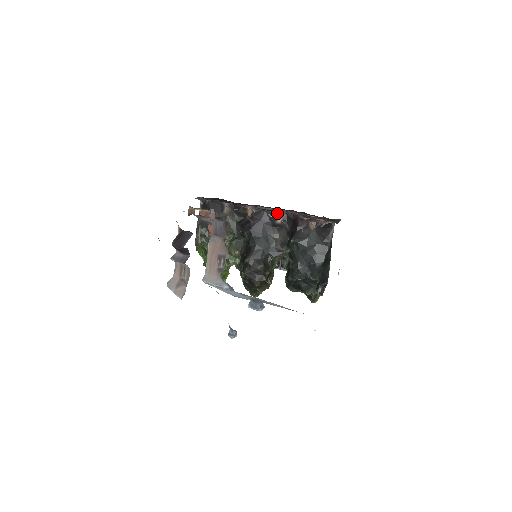
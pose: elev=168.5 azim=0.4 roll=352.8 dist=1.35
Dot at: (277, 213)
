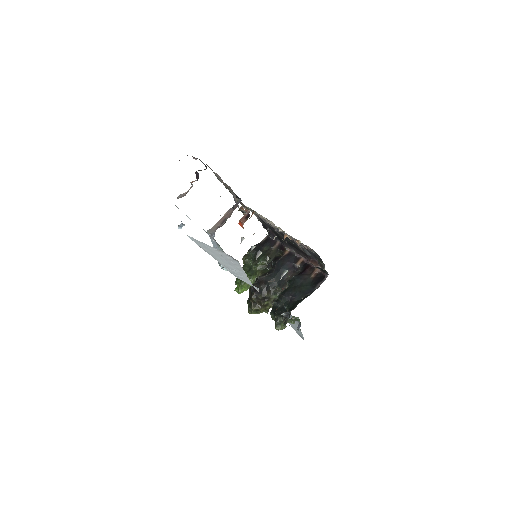
Dot at: occluded
